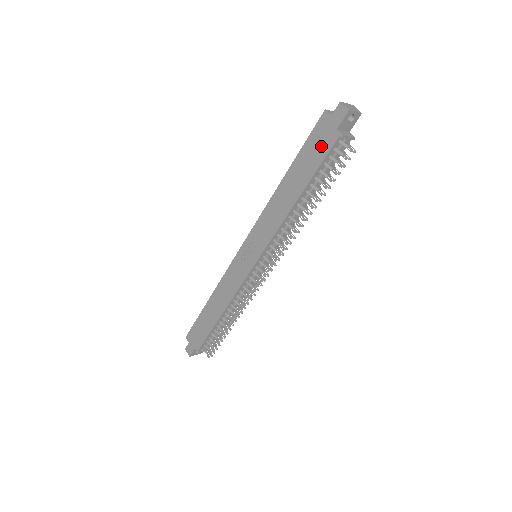
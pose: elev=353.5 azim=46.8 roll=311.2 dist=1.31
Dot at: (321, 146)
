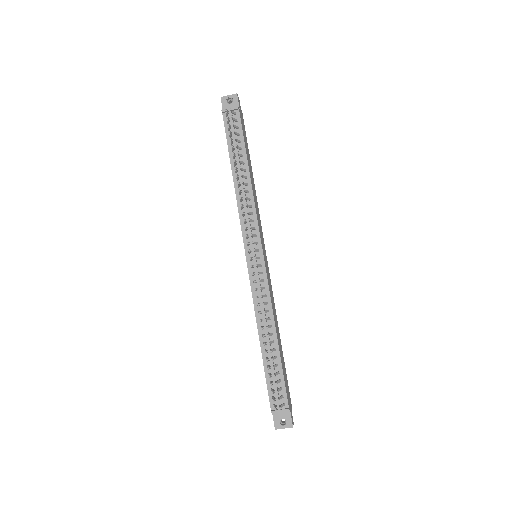
Dot at: occluded
